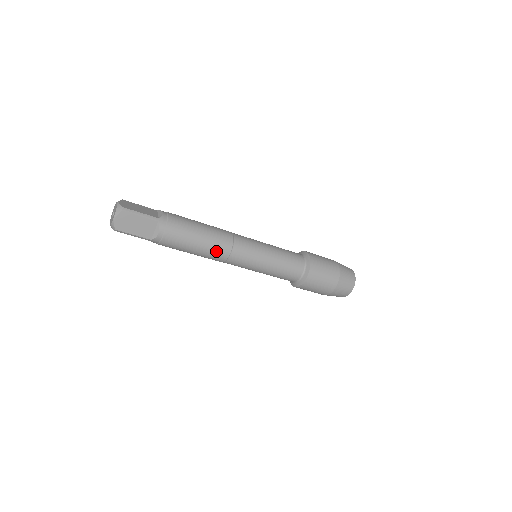
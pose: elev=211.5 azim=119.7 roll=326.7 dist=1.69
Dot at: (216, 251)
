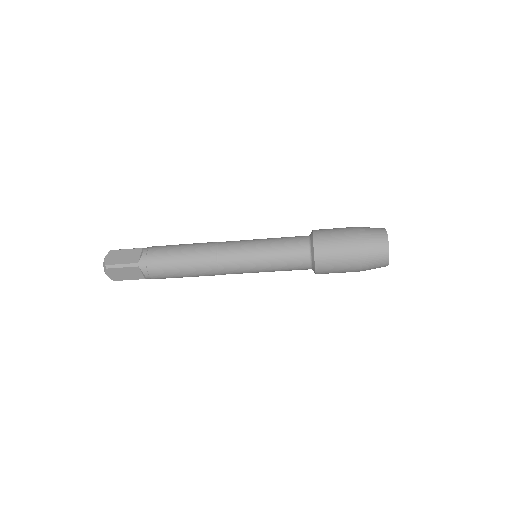
Dot at: (204, 272)
